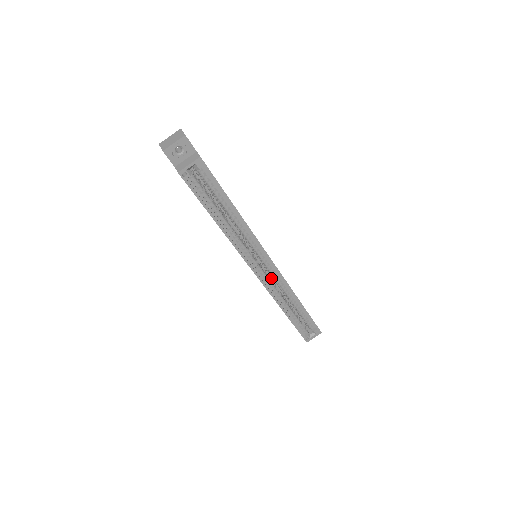
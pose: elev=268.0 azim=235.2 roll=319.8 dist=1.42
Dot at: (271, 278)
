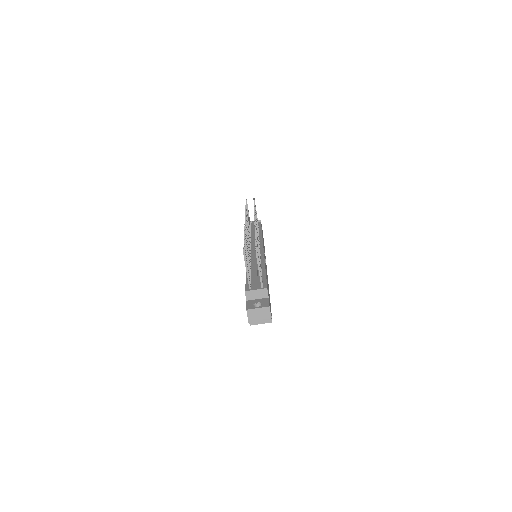
Dot at: occluded
